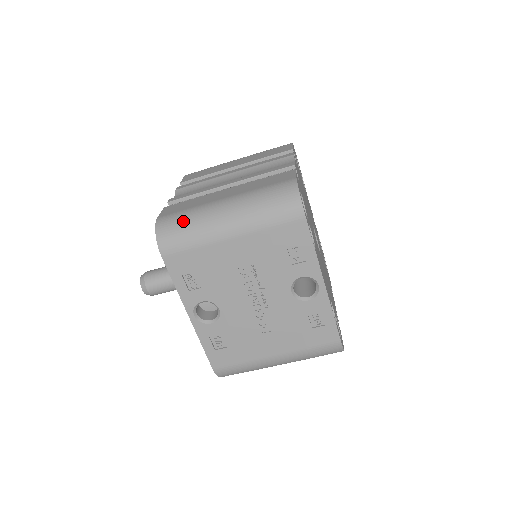
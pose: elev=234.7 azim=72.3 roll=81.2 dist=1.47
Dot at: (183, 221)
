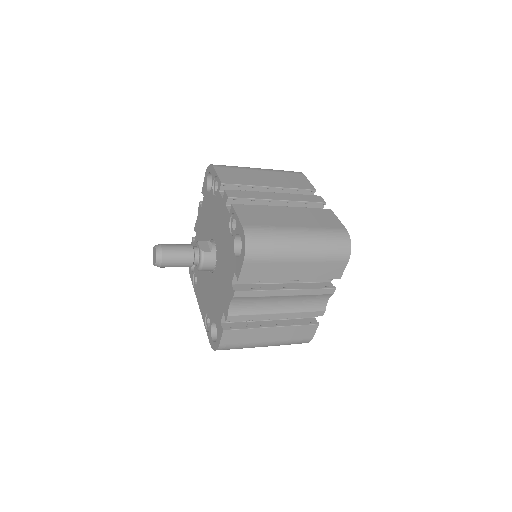
Dot at: occluded
